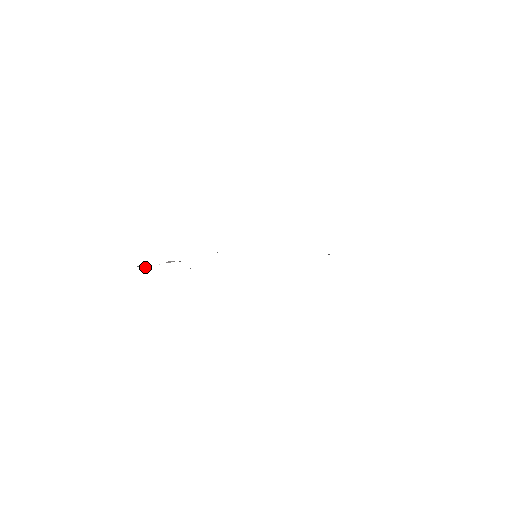
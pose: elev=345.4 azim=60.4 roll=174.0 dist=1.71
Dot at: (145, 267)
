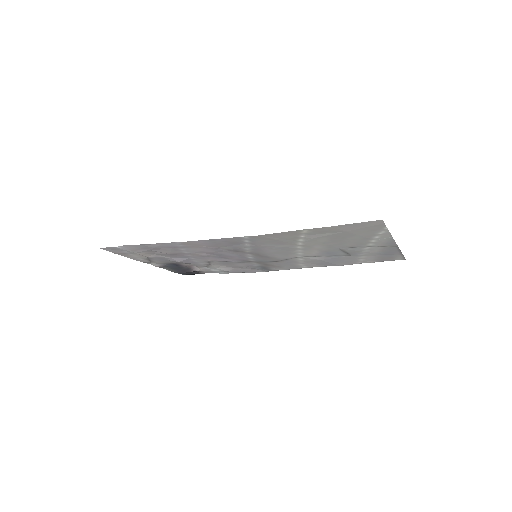
Dot at: (175, 271)
